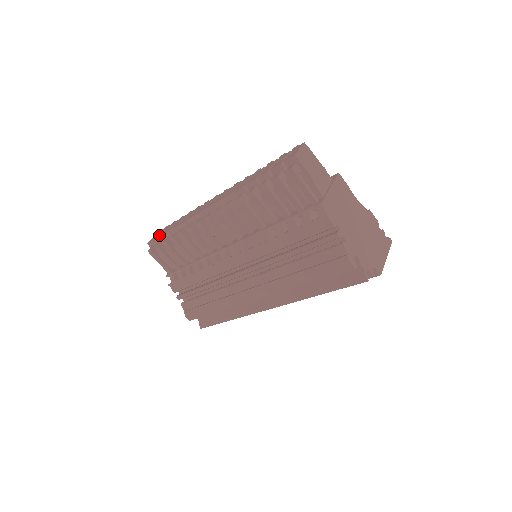
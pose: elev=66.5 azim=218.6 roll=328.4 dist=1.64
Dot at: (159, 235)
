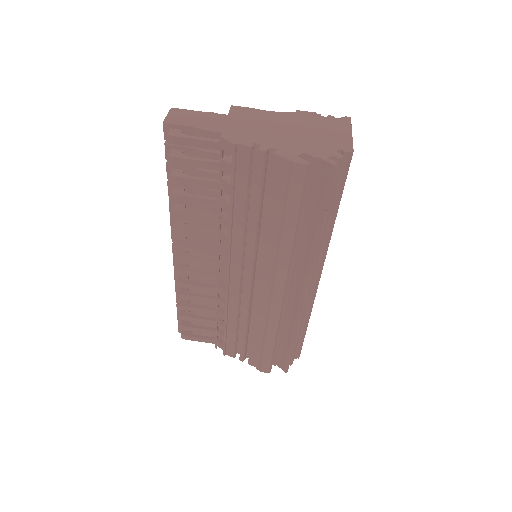
Dot at: (177, 315)
